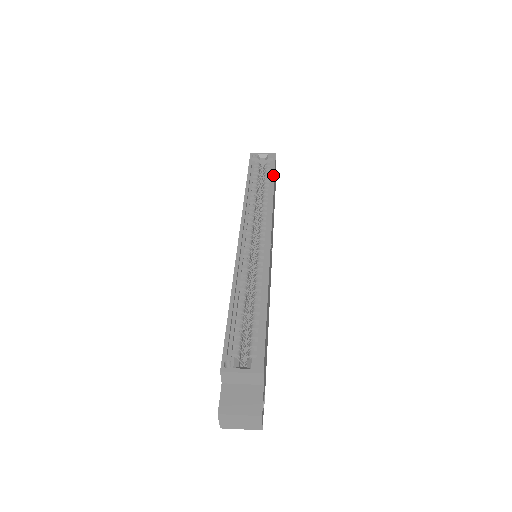
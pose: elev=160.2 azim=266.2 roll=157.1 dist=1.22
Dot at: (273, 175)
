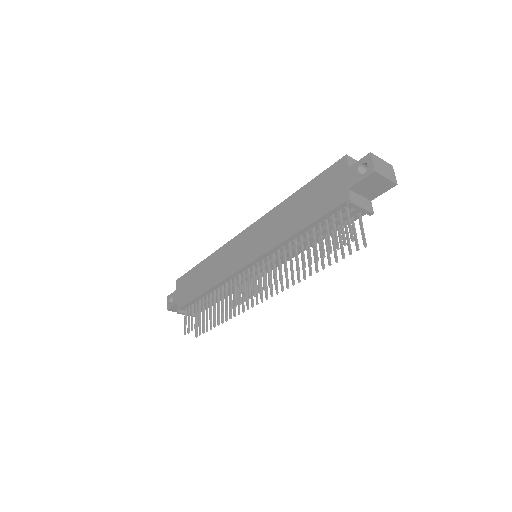
Dot at: occluded
